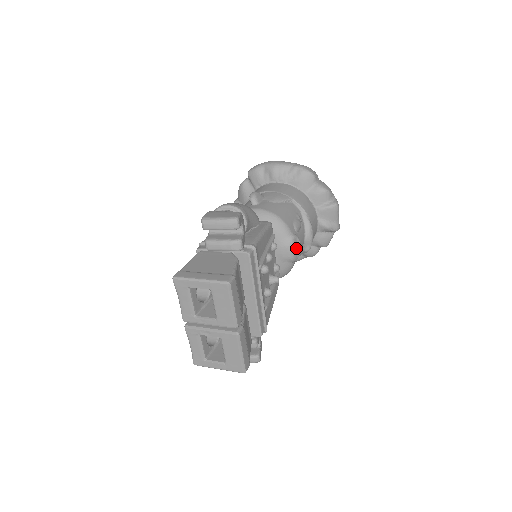
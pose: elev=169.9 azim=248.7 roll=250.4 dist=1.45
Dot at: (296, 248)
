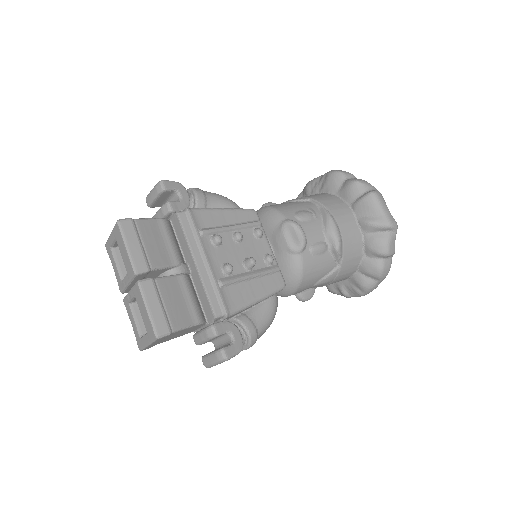
Dot at: (295, 235)
